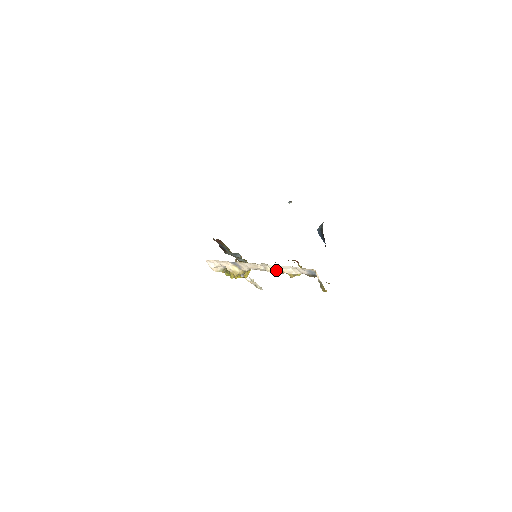
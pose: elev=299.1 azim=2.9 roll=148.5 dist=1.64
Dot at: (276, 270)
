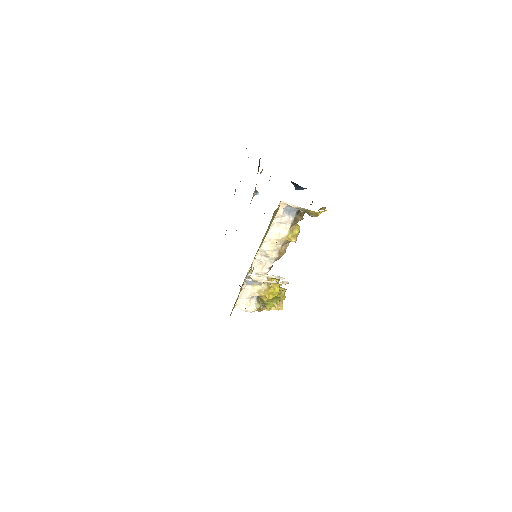
Dot at: (274, 247)
